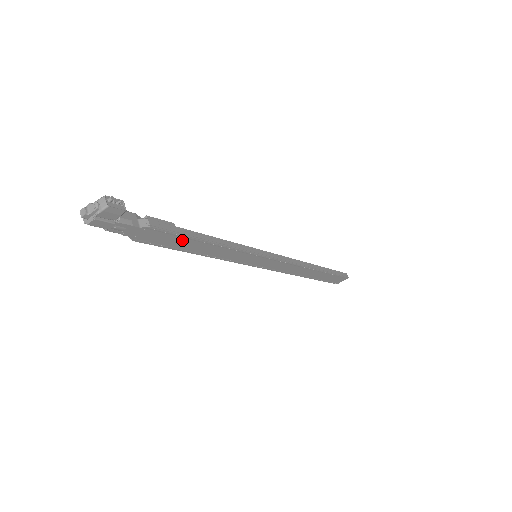
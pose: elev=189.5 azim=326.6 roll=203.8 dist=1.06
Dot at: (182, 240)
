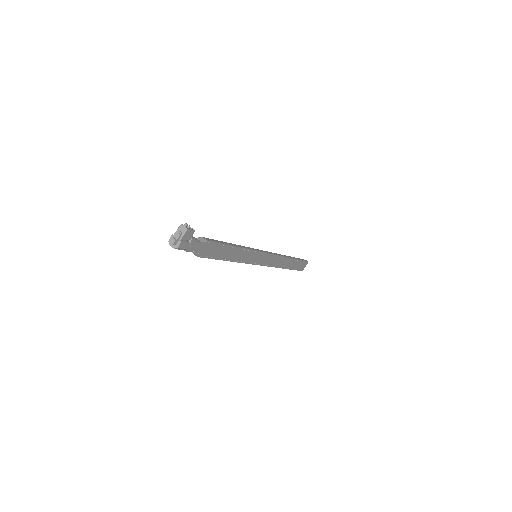
Dot at: (221, 249)
